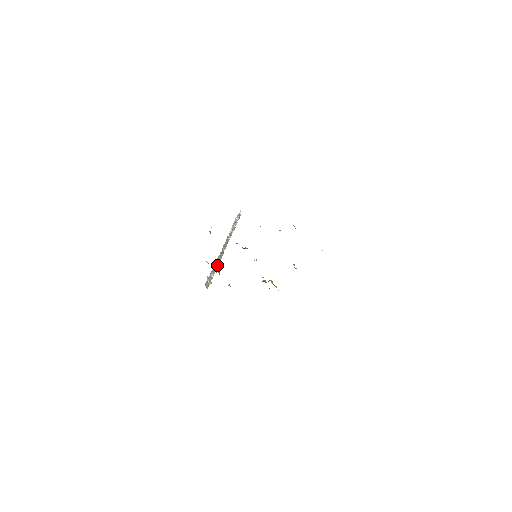
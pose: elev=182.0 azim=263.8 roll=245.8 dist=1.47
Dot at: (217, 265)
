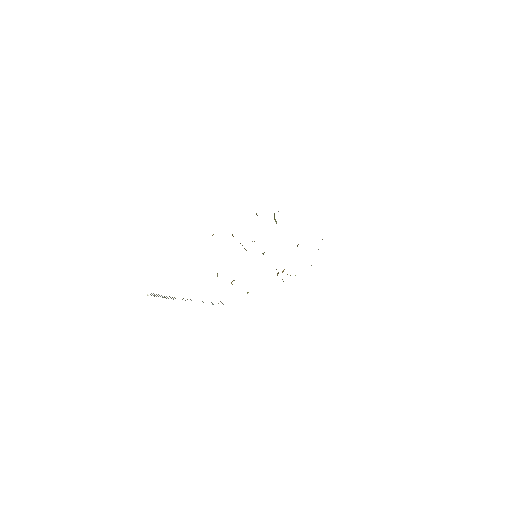
Dot at: (203, 302)
